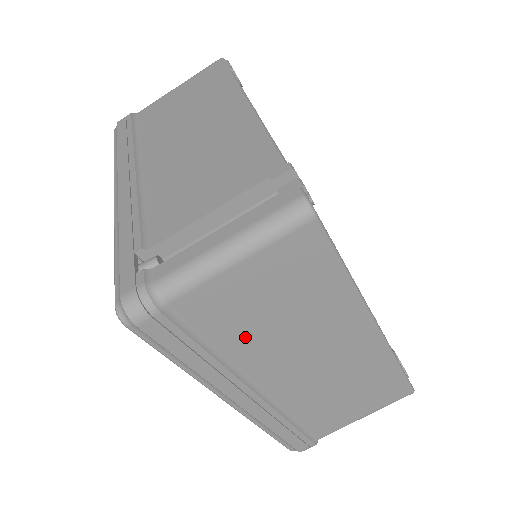
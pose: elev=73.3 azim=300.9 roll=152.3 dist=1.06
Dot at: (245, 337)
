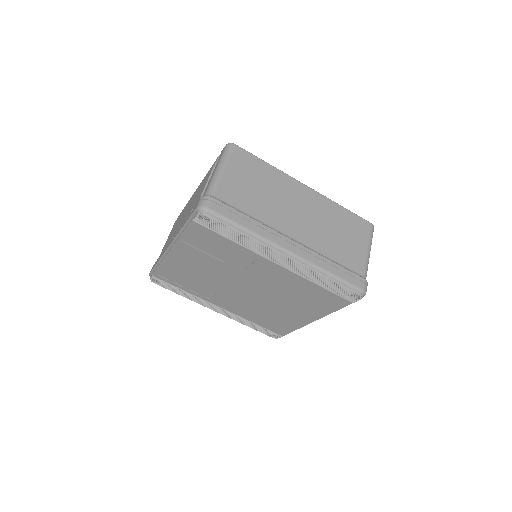
Dot at: (258, 207)
